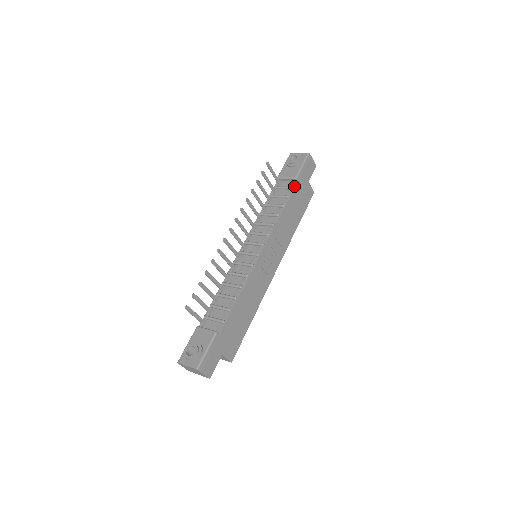
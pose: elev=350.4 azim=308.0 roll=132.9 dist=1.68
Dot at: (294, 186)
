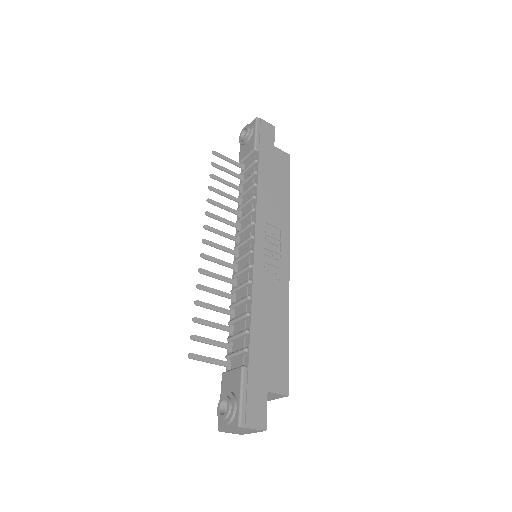
Dot at: (257, 158)
